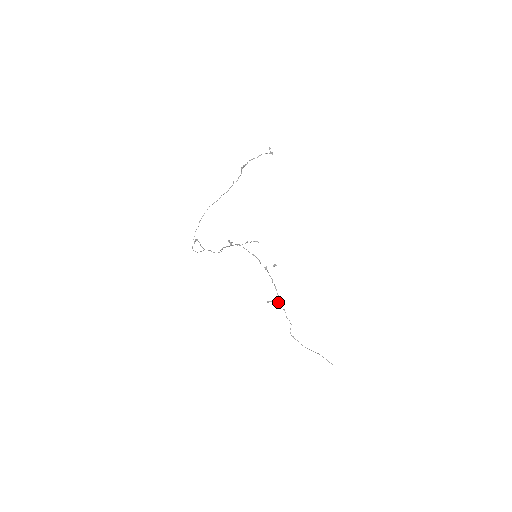
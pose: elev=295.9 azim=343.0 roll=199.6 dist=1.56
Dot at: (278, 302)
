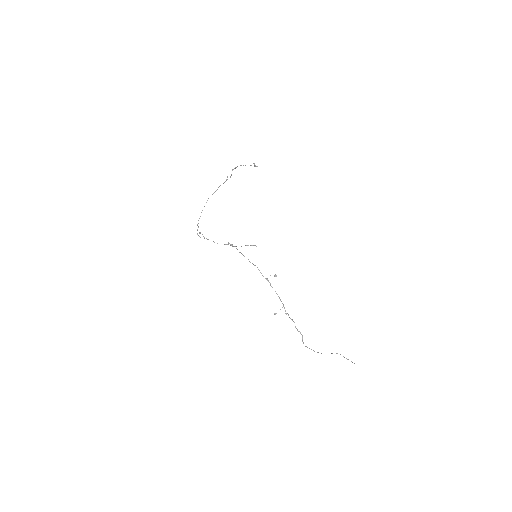
Dot at: (285, 313)
